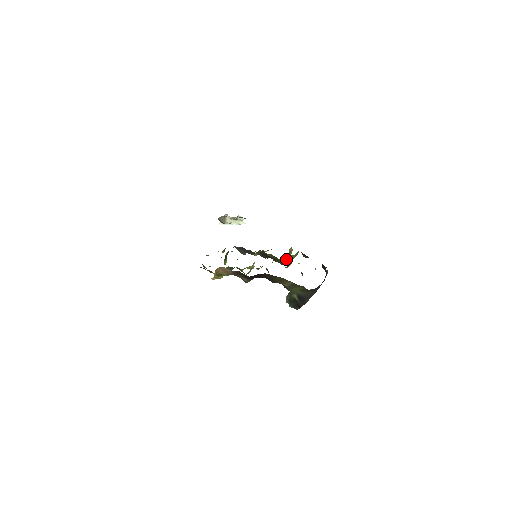
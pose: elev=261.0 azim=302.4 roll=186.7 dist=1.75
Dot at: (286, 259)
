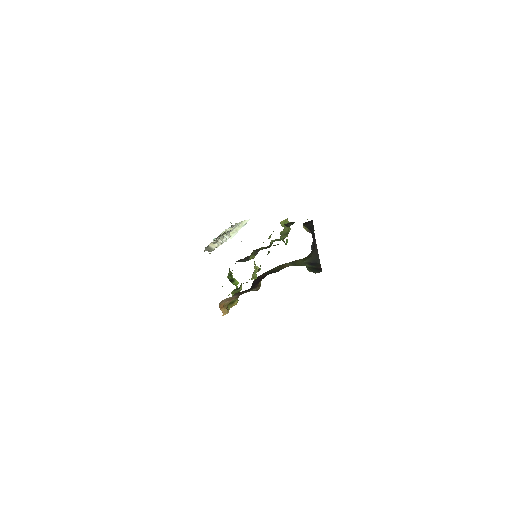
Dot at: (282, 237)
